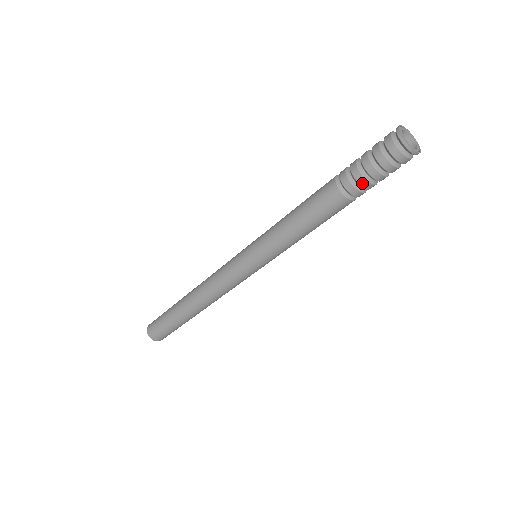
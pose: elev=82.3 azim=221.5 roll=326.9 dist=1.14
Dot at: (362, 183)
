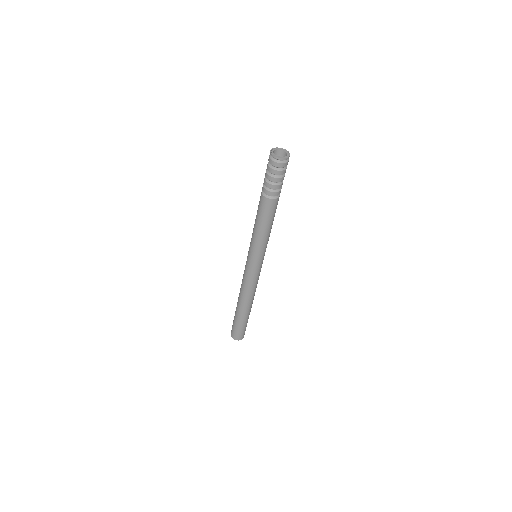
Dot at: (269, 186)
